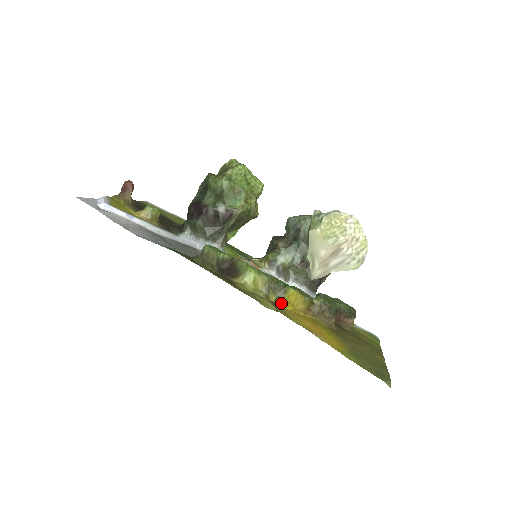
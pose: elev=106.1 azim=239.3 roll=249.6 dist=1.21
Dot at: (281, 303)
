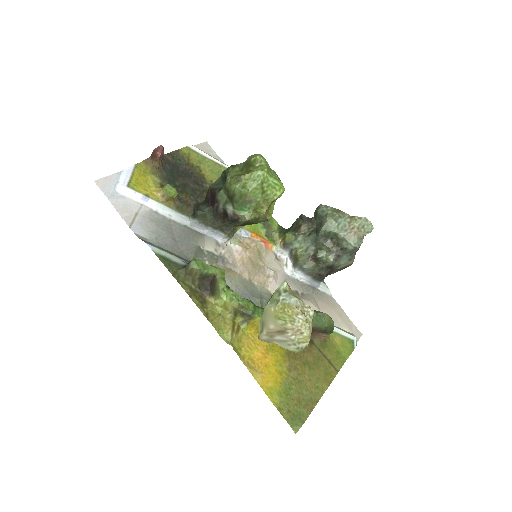
Dot at: (244, 327)
